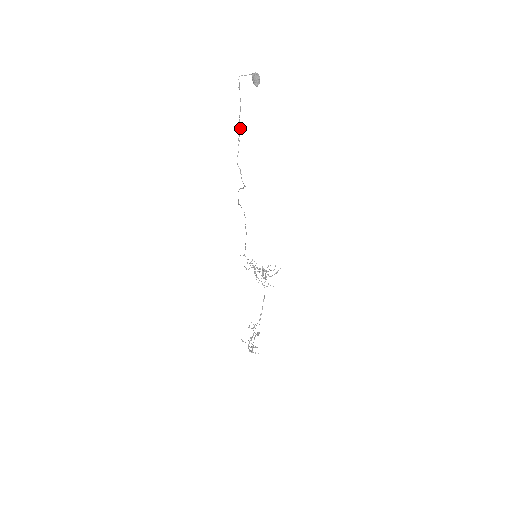
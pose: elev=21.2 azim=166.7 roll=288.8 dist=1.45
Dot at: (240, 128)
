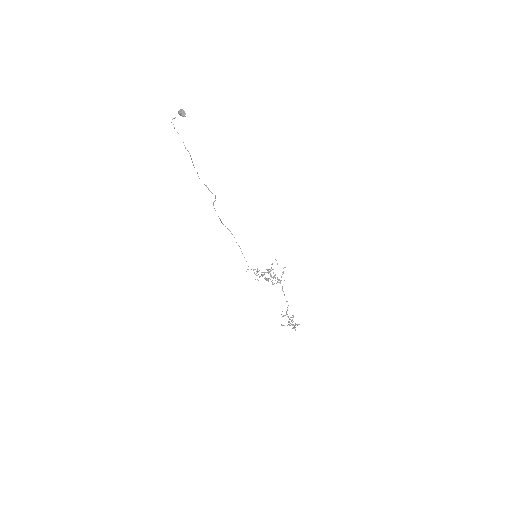
Dot at: (190, 155)
